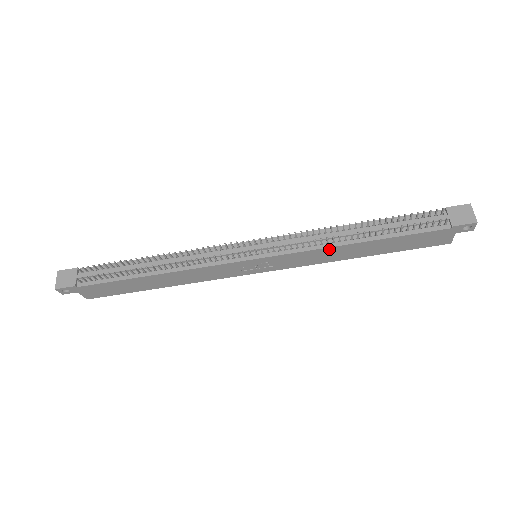
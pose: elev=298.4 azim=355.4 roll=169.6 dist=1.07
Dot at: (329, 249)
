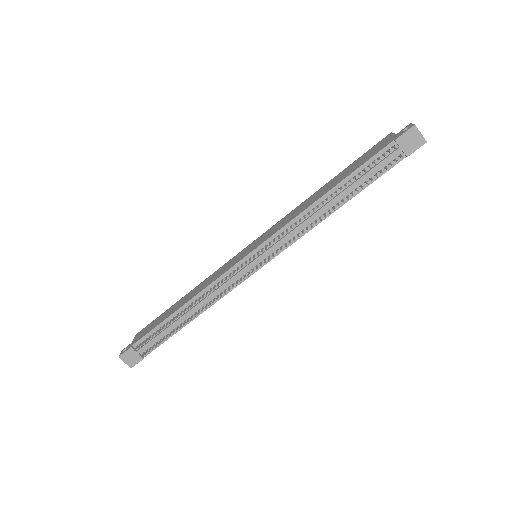
Dot at: (314, 226)
